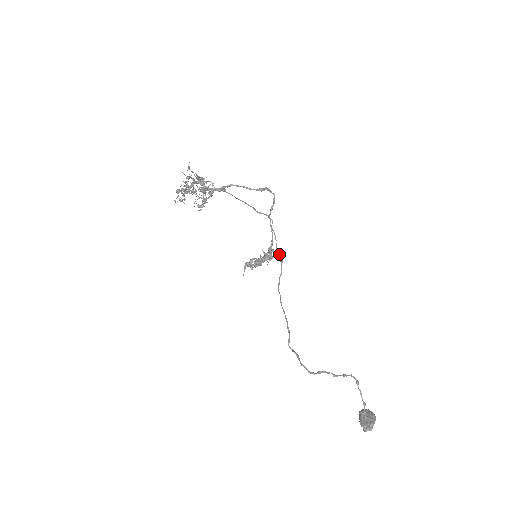
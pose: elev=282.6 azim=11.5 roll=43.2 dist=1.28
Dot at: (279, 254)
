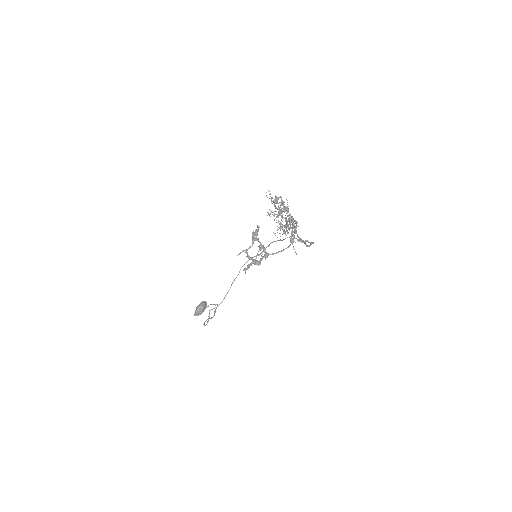
Dot at: (268, 246)
